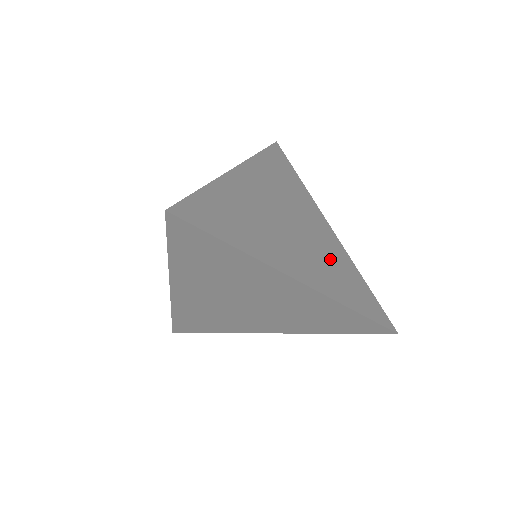
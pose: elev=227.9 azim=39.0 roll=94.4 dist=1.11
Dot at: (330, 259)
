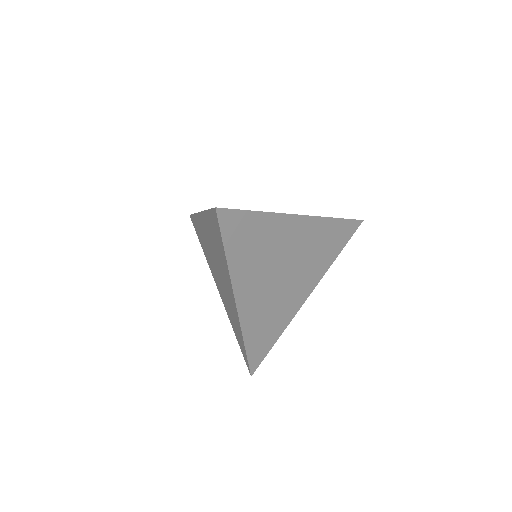
Dot at: occluded
